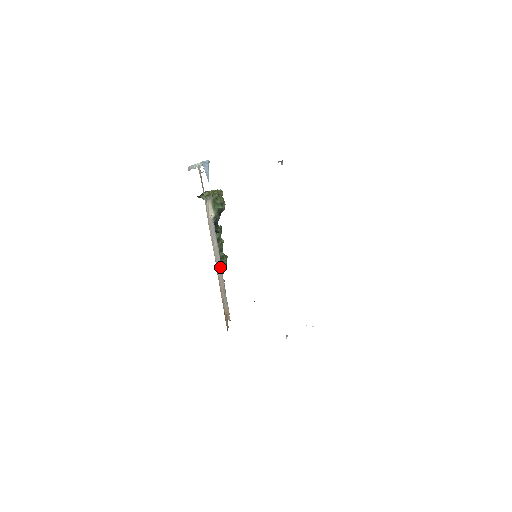
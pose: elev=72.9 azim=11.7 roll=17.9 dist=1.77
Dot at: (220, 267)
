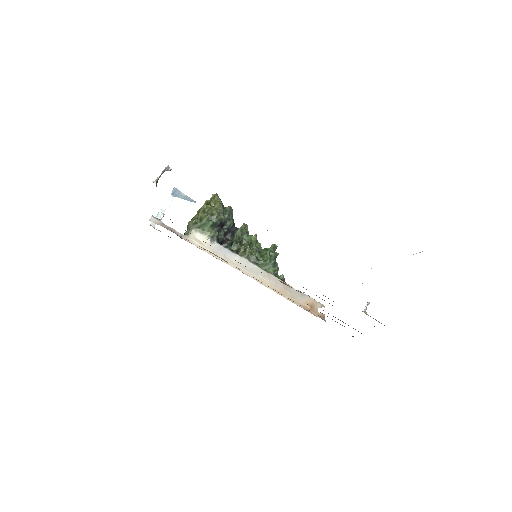
Dot at: occluded
